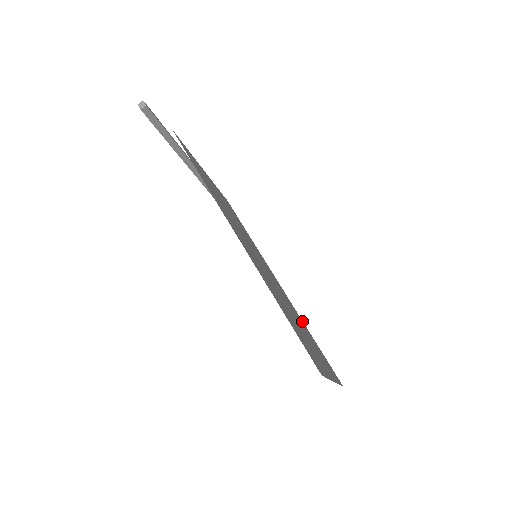
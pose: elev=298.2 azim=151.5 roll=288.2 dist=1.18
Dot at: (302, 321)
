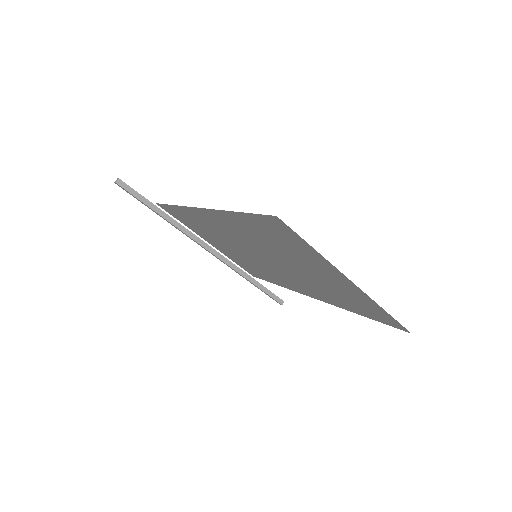
Dot at: (342, 307)
